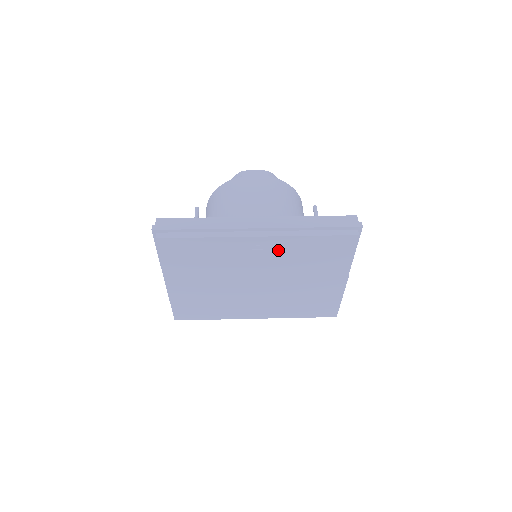
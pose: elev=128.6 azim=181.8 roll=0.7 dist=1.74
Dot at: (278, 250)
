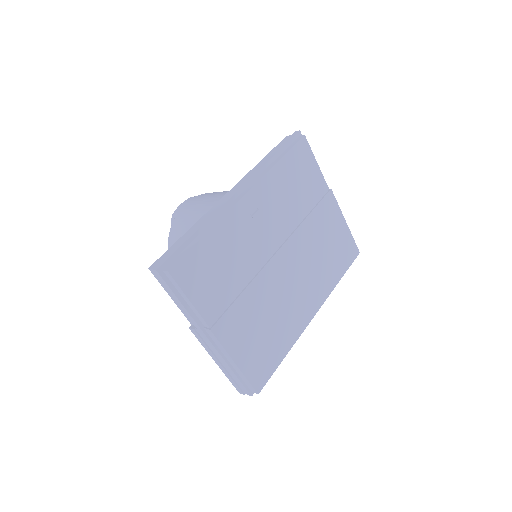
Dot at: (269, 201)
